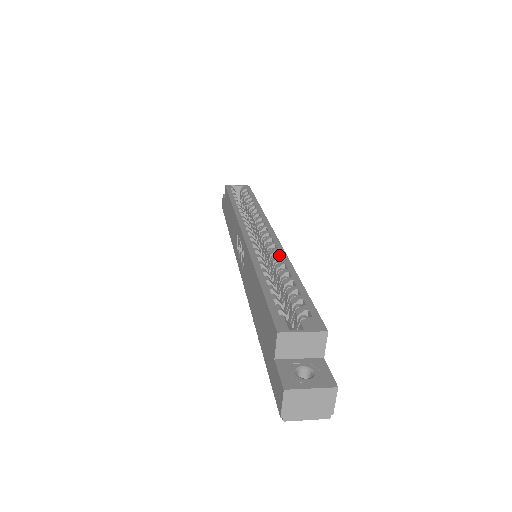
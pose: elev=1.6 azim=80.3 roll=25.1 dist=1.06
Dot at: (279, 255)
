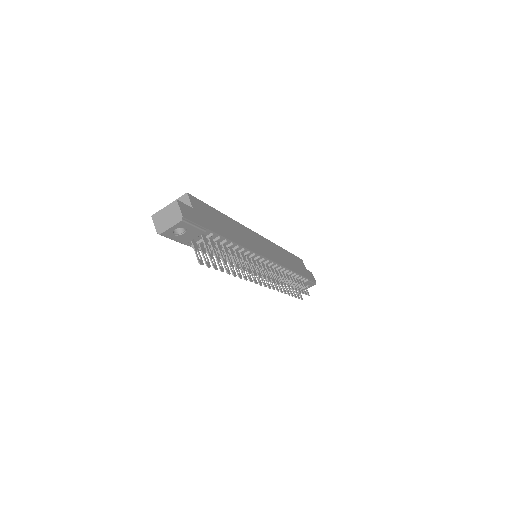
Dot at: occluded
